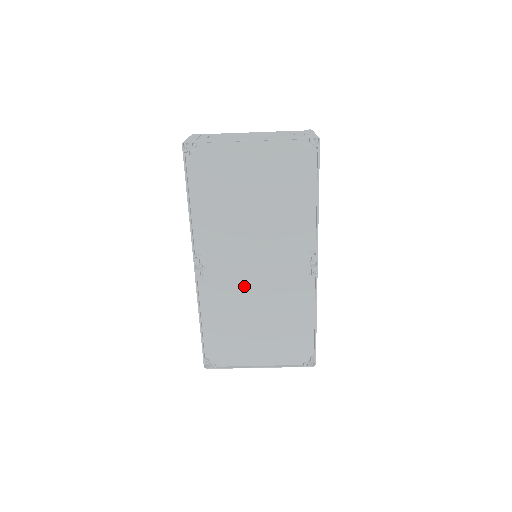
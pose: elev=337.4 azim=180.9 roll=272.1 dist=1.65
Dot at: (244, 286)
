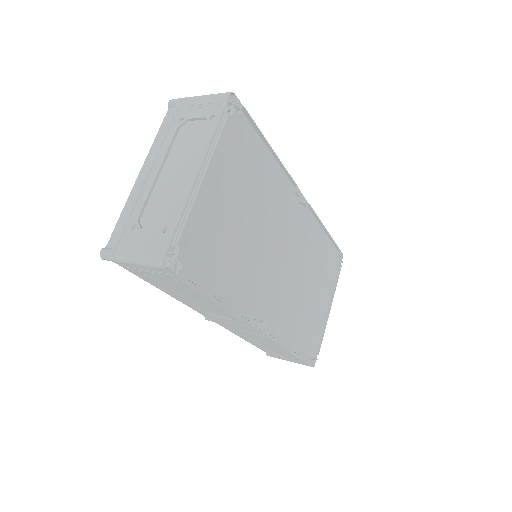
Dot at: (289, 283)
